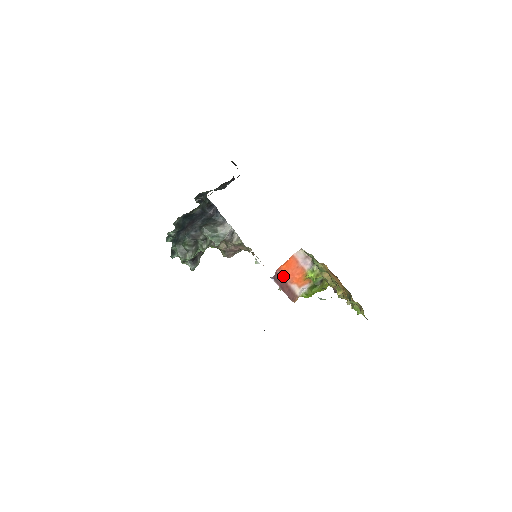
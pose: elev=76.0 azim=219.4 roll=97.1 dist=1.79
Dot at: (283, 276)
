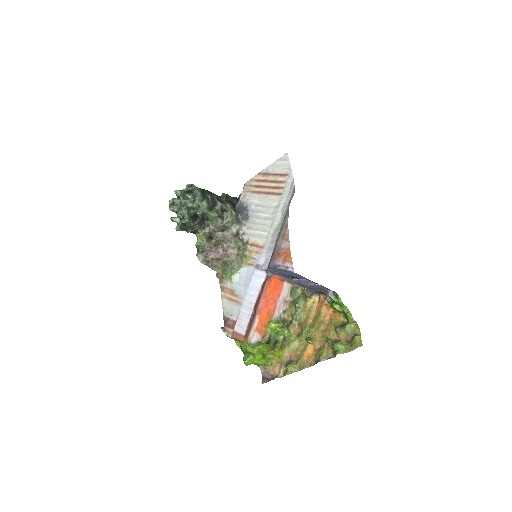
Dot at: (263, 294)
